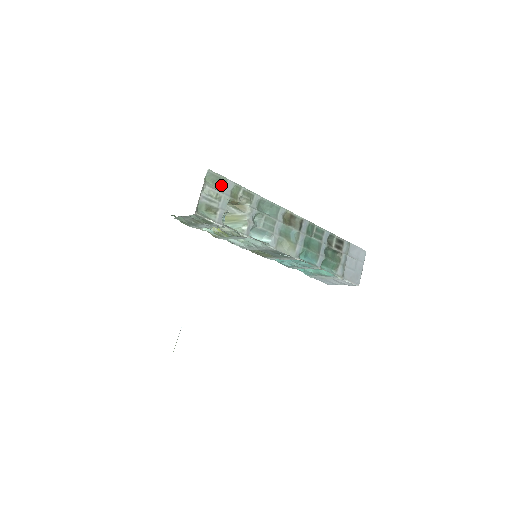
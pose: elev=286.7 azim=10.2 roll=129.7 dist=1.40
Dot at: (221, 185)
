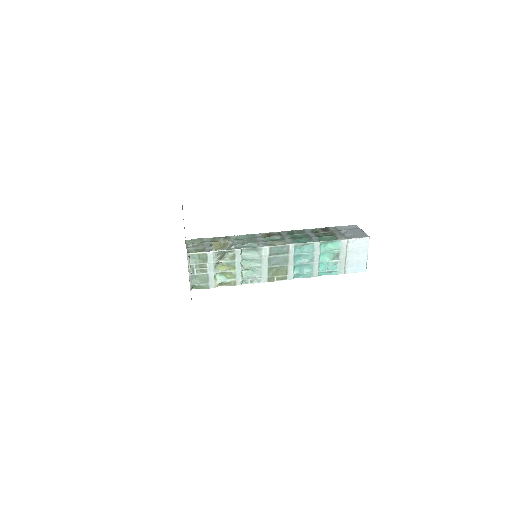
Dot at: (201, 242)
